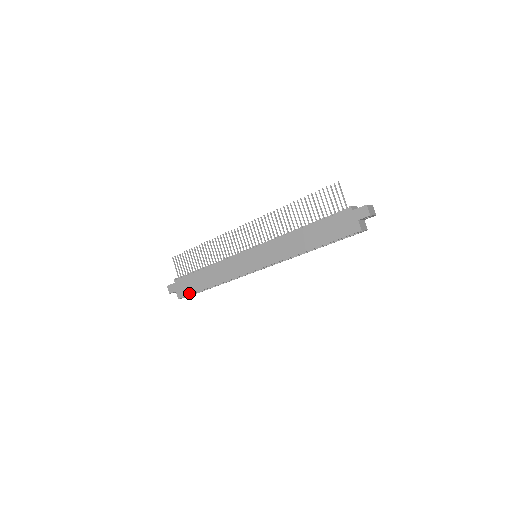
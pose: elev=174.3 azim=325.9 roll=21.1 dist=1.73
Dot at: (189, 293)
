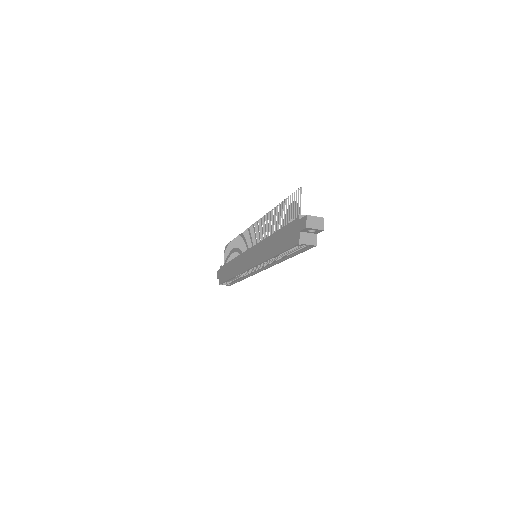
Dot at: (223, 281)
